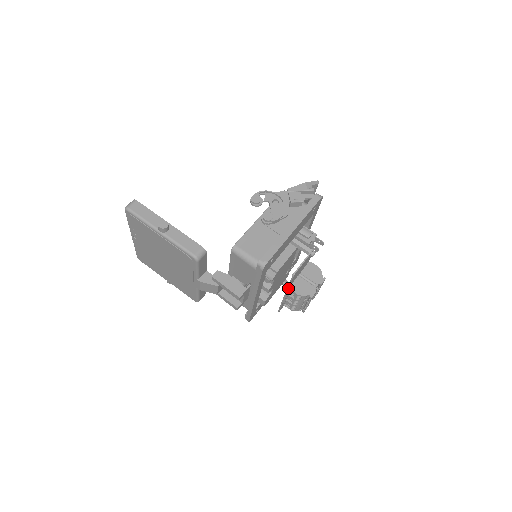
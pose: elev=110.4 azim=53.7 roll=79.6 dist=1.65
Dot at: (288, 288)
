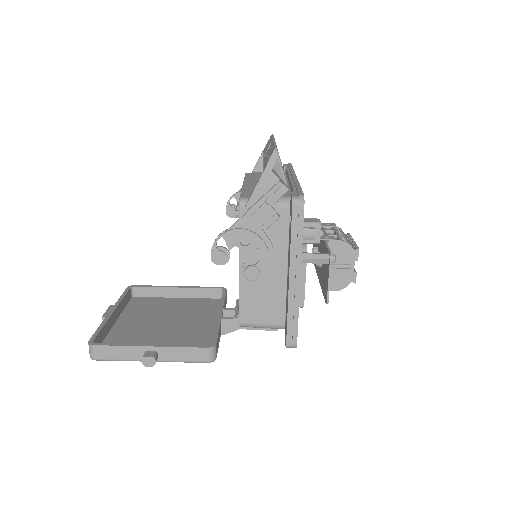
Dot at: occluded
